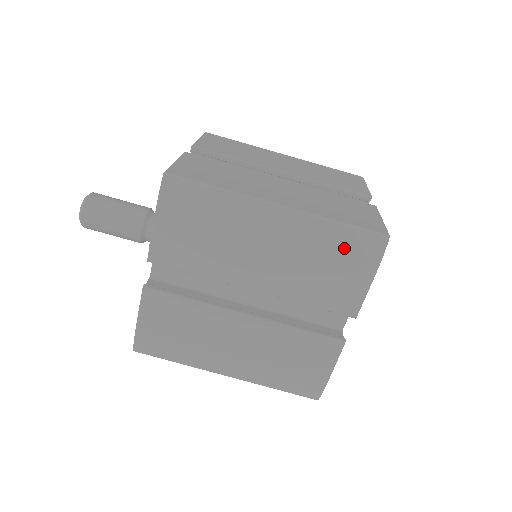
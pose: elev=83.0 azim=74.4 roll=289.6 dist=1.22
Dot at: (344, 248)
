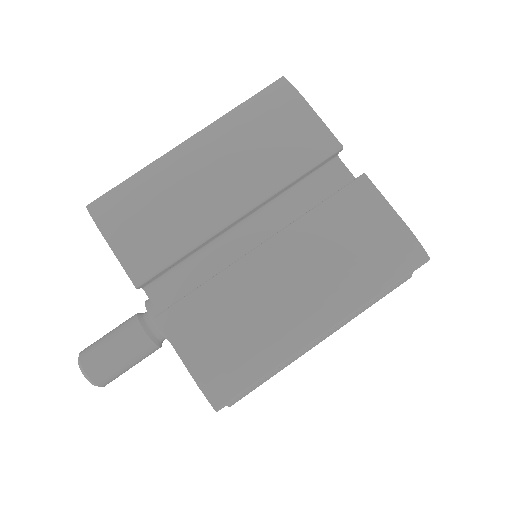
Dot at: (262, 112)
